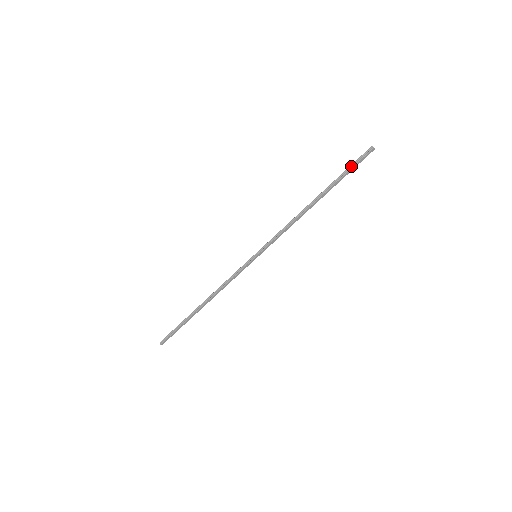
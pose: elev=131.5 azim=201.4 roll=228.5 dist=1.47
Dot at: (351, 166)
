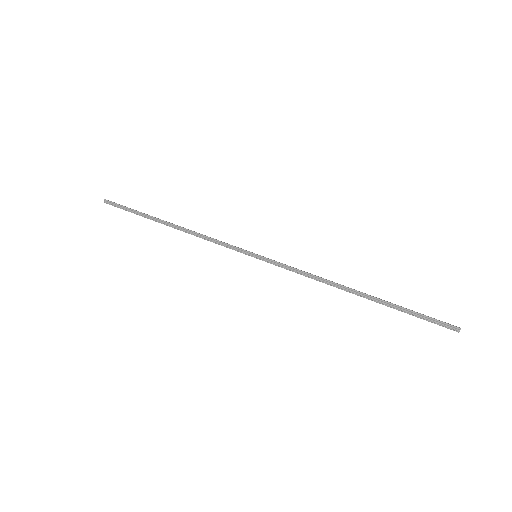
Dot at: (421, 315)
